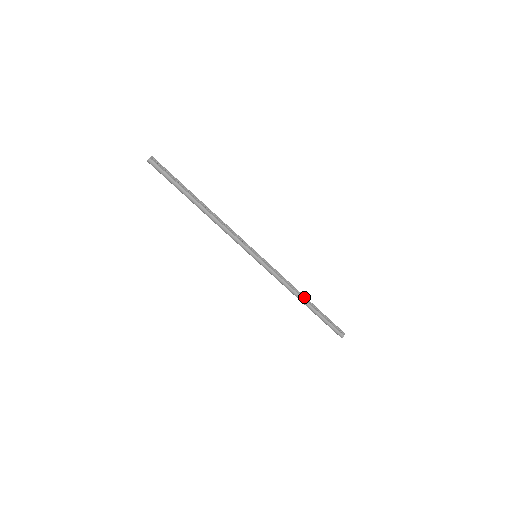
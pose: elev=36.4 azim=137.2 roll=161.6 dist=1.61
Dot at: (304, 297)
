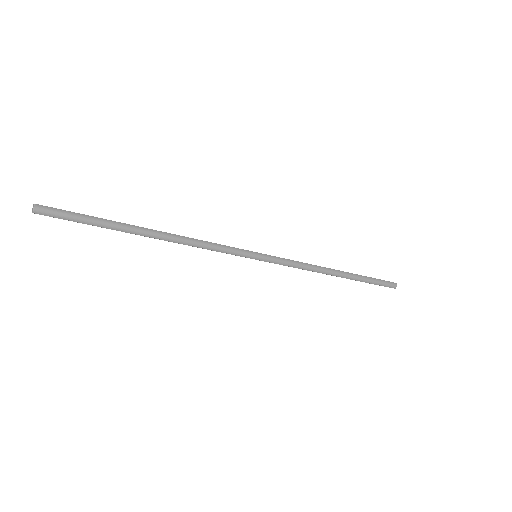
Dot at: (333, 270)
